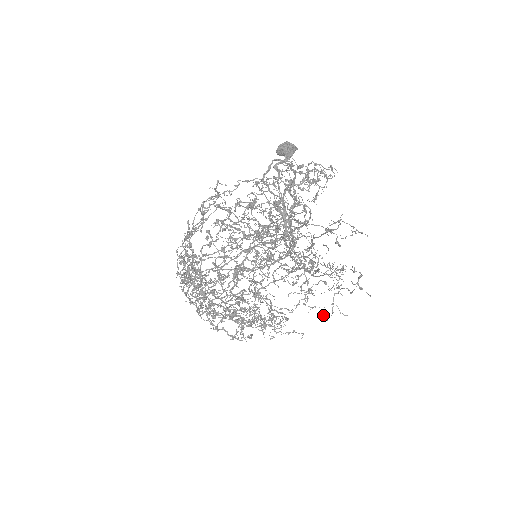
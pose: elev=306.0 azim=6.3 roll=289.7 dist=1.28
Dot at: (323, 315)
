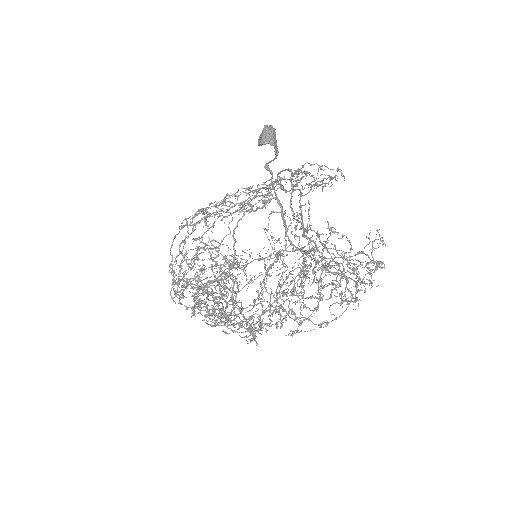
Dot at: (307, 271)
